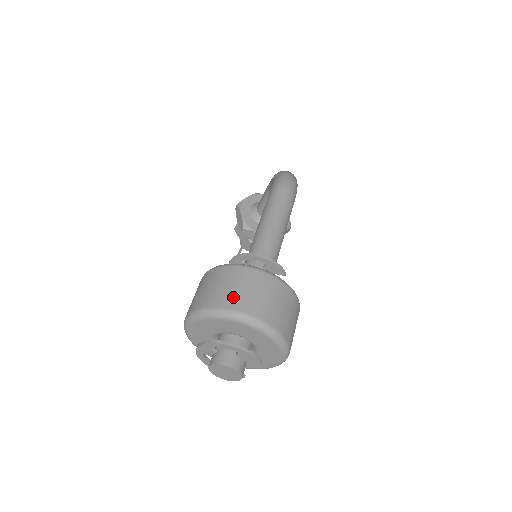
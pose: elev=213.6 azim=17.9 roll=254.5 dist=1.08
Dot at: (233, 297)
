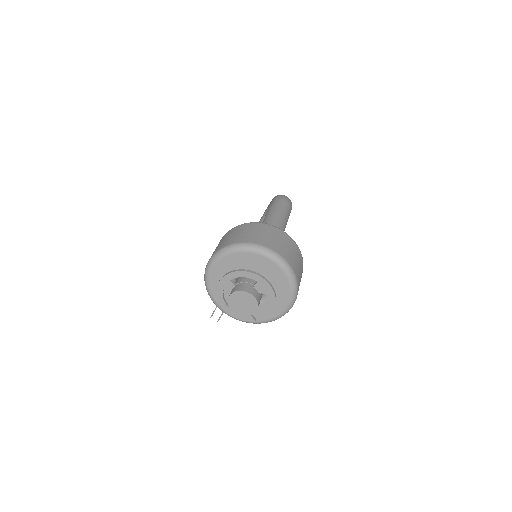
Dot at: (254, 237)
